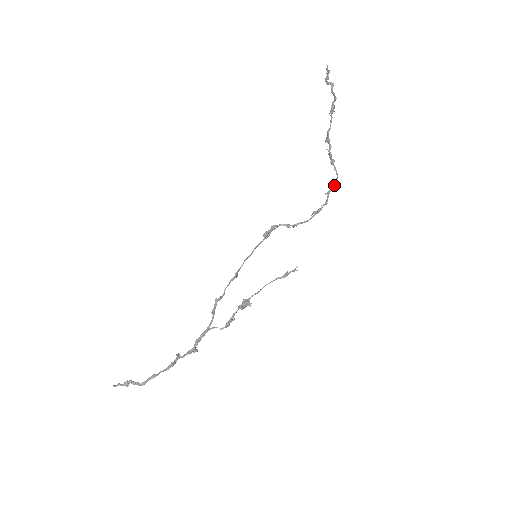
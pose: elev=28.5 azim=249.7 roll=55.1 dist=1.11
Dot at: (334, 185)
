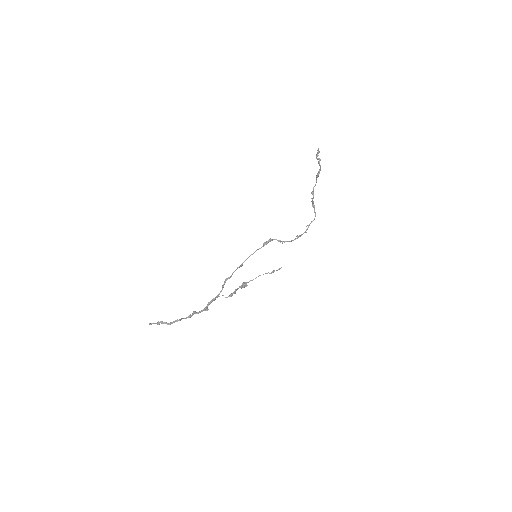
Dot at: (312, 221)
